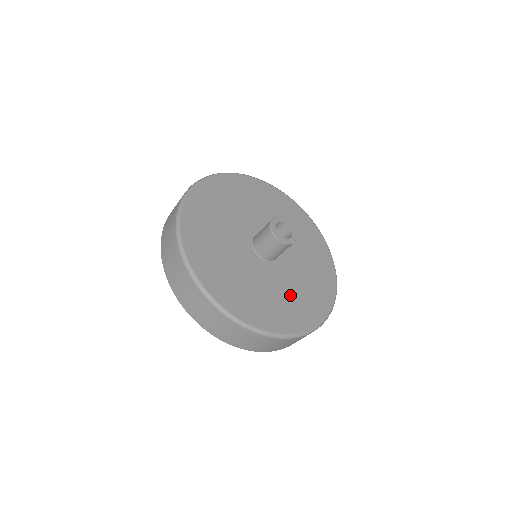
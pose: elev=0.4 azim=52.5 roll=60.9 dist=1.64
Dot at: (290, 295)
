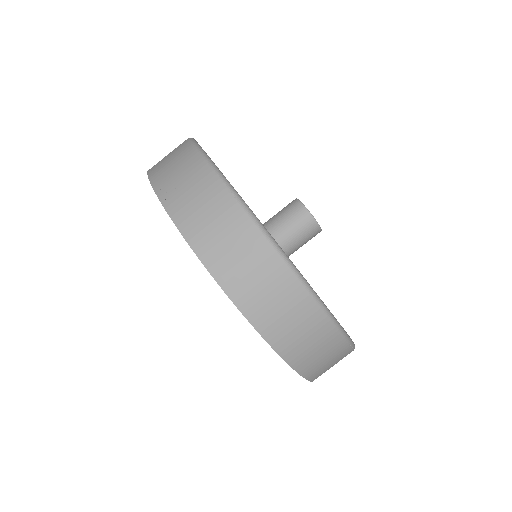
Dot at: occluded
